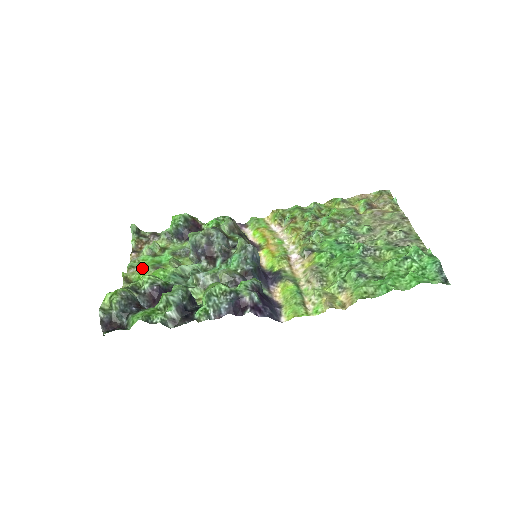
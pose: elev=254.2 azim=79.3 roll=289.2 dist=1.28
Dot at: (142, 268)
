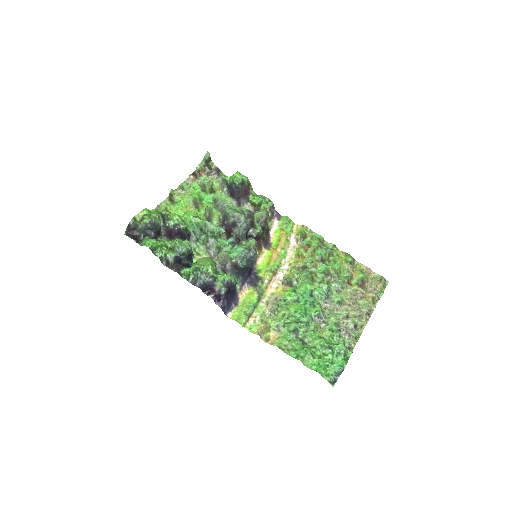
Dot at: (187, 195)
